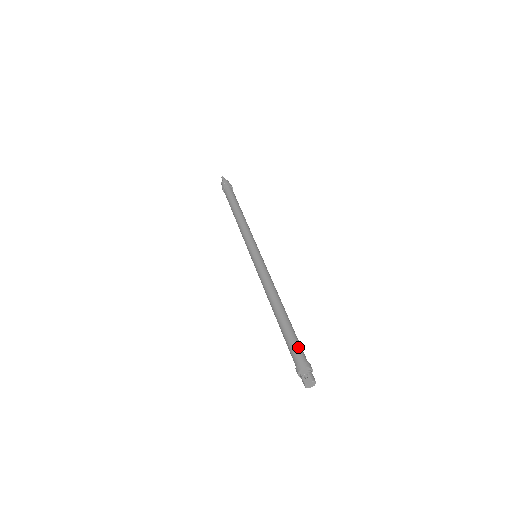
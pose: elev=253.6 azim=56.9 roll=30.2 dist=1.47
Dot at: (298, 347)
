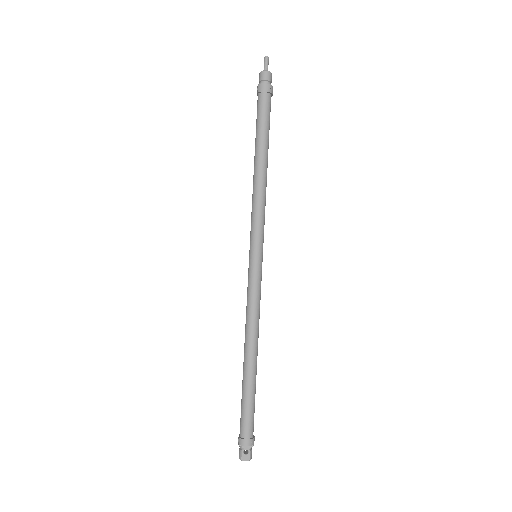
Dot at: (253, 418)
